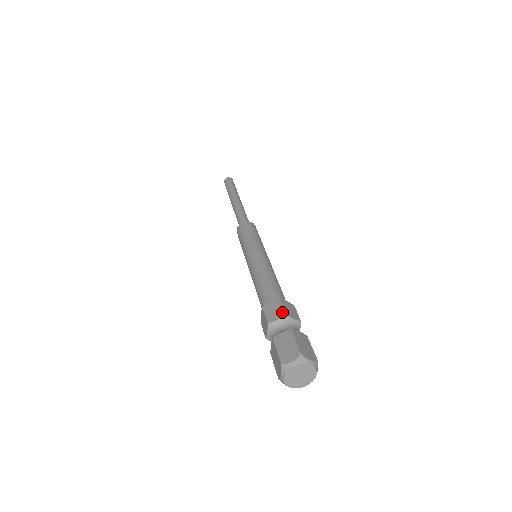
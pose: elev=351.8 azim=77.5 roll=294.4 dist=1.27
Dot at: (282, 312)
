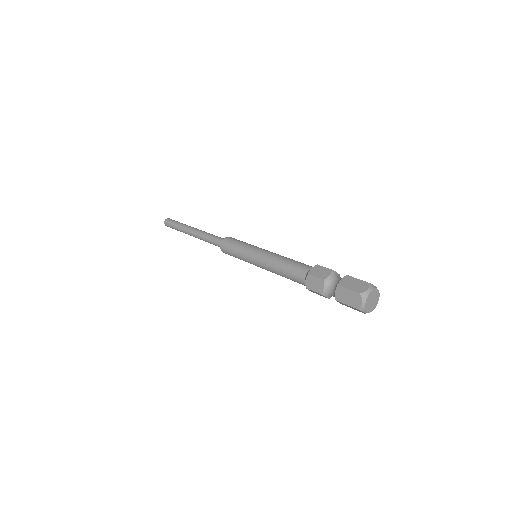
Dot at: (328, 270)
